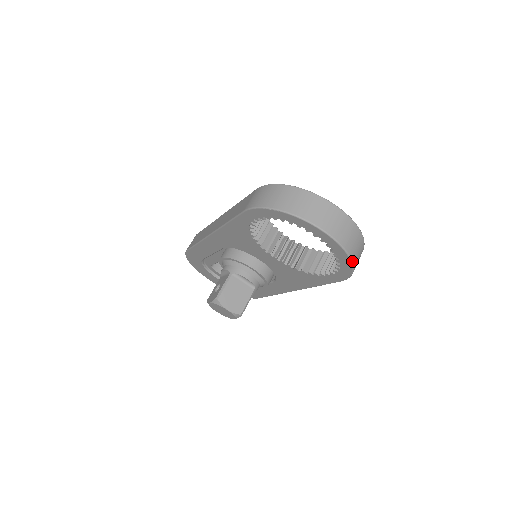
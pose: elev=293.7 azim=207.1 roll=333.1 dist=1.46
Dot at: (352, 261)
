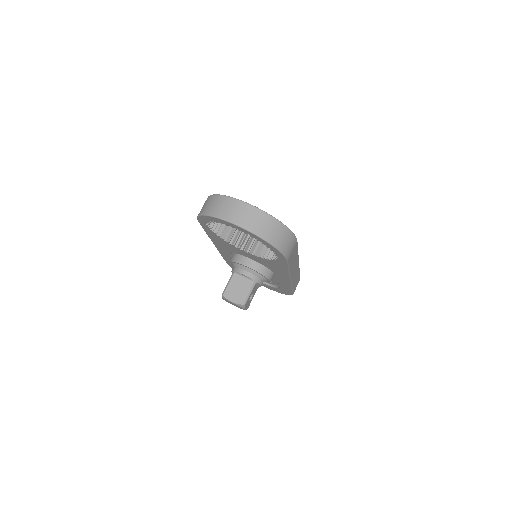
Dot at: (267, 241)
